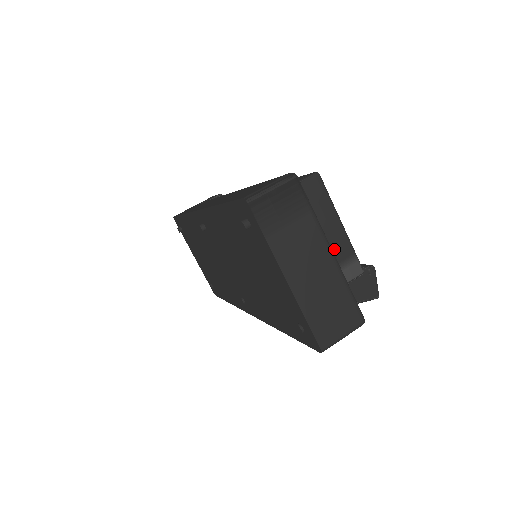
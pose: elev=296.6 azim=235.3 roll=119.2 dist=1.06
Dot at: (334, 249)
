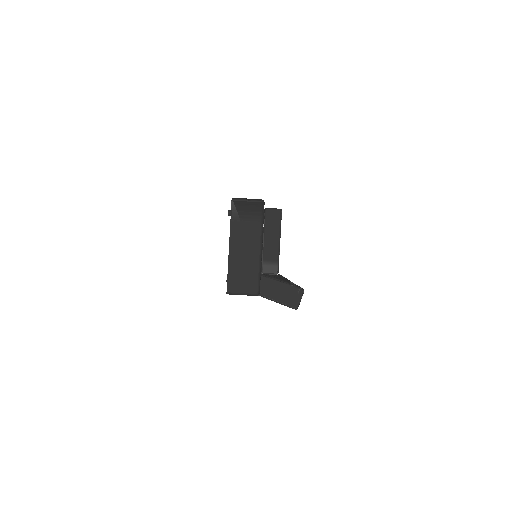
Dot at: (268, 252)
